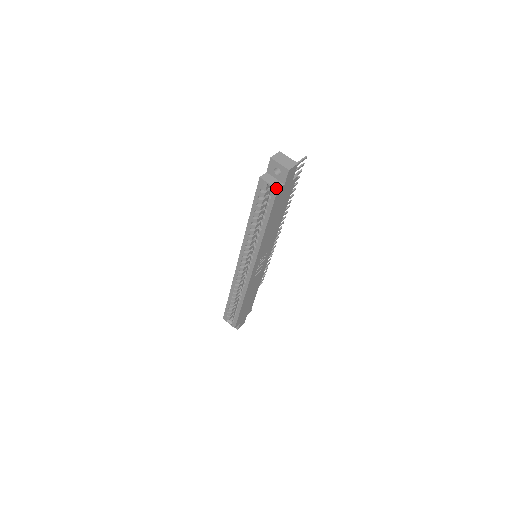
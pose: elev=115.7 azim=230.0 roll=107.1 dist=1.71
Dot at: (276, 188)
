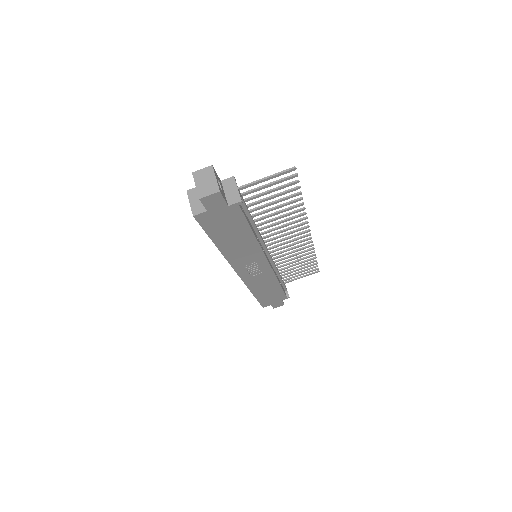
Dot at: (192, 213)
